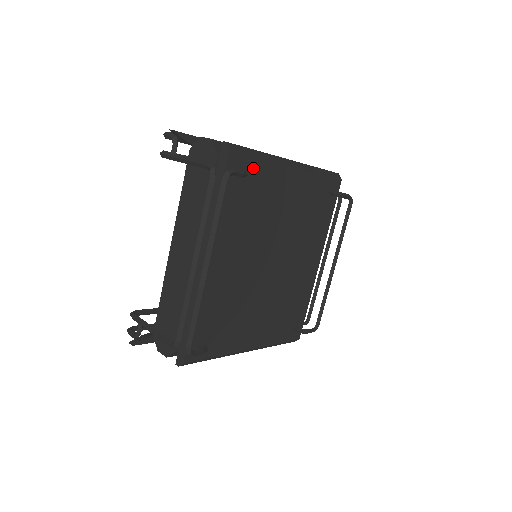
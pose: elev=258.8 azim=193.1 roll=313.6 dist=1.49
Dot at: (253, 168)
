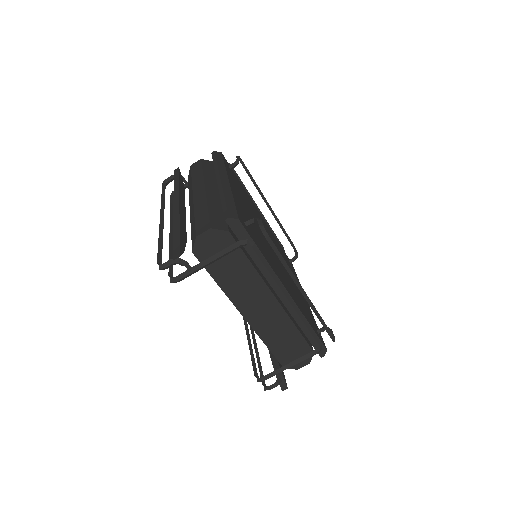
Dot at: (240, 211)
